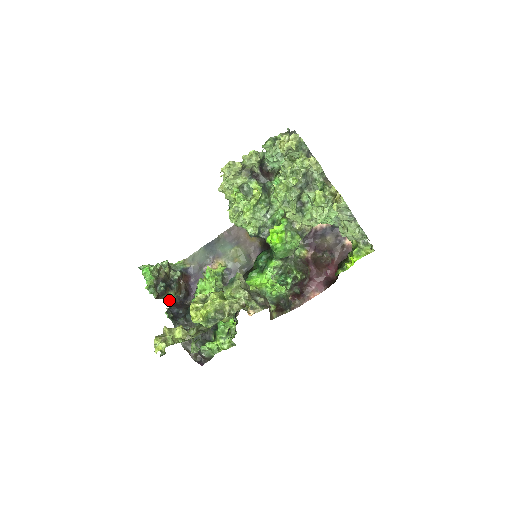
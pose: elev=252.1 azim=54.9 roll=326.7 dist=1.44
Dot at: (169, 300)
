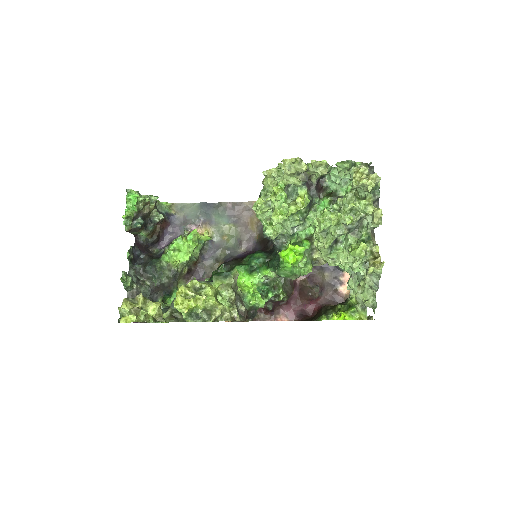
Dot at: (136, 237)
